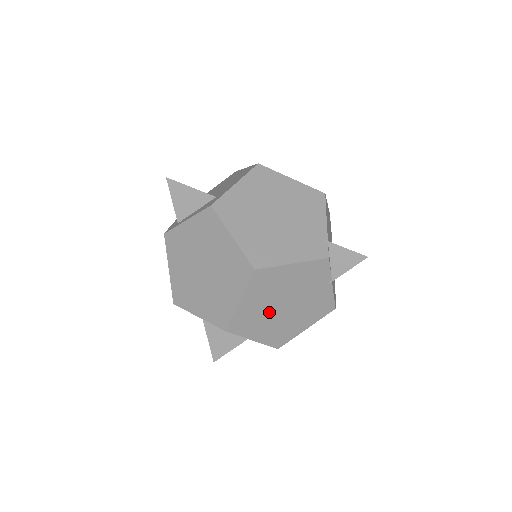
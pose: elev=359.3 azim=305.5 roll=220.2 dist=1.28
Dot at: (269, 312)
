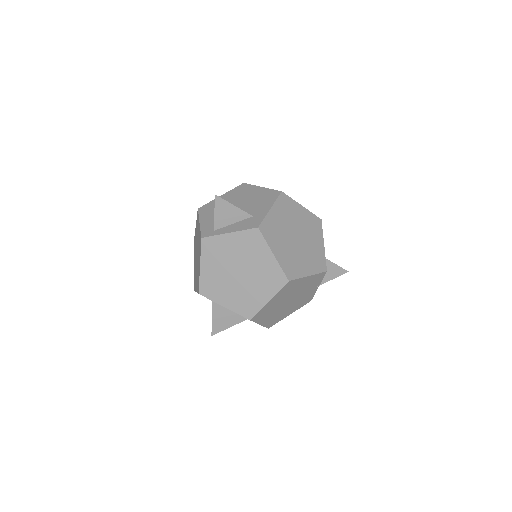
Dot at: (279, 306)
